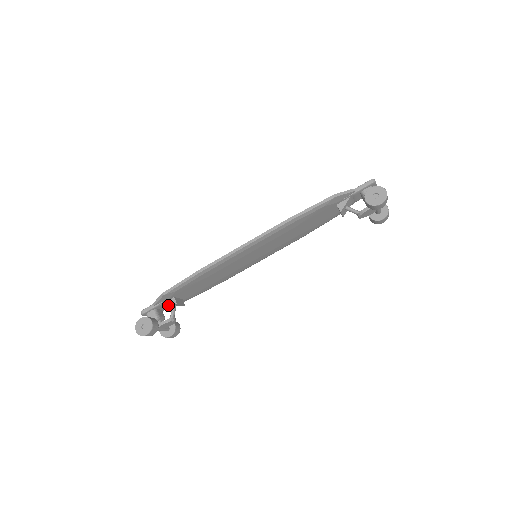
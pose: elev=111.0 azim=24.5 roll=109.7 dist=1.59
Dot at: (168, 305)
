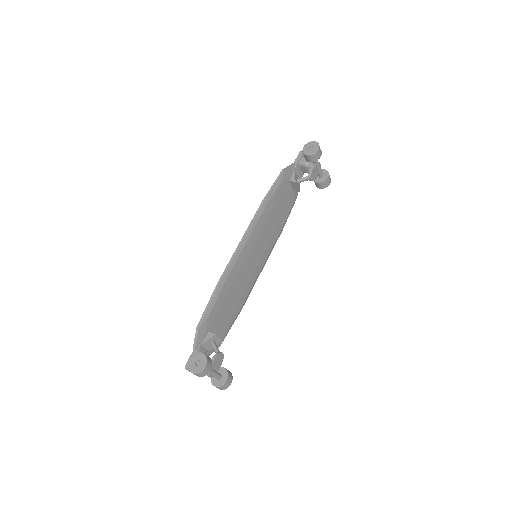
Dot at: (207, 351)
